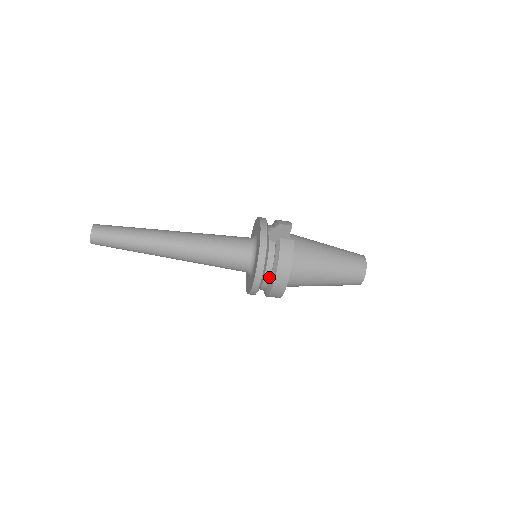
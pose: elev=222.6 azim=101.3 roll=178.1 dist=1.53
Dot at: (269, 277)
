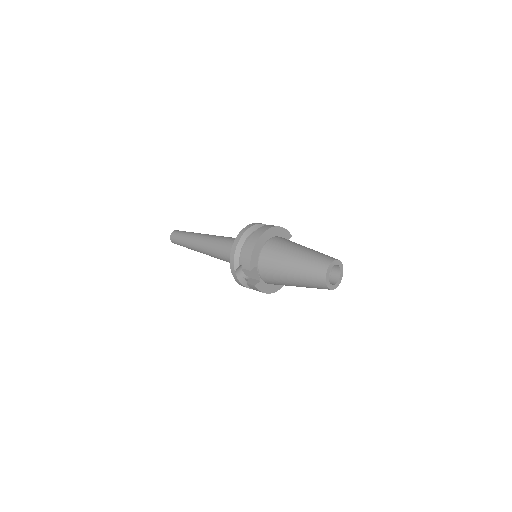
Dot at: occluded
